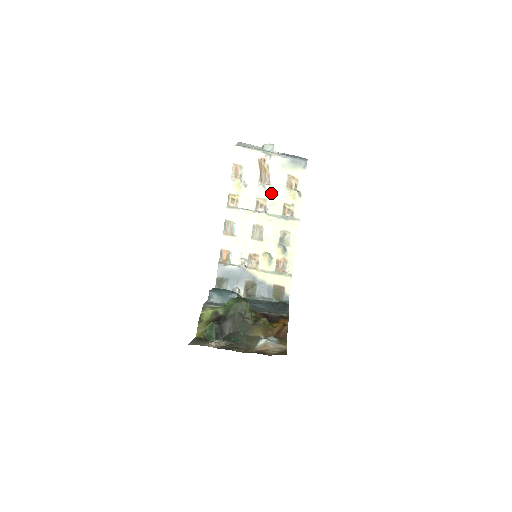
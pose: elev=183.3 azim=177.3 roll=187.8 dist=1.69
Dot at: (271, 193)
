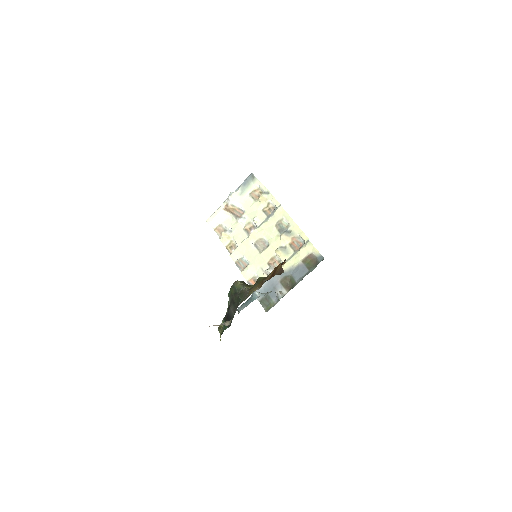
Dot at: (249, 215)
